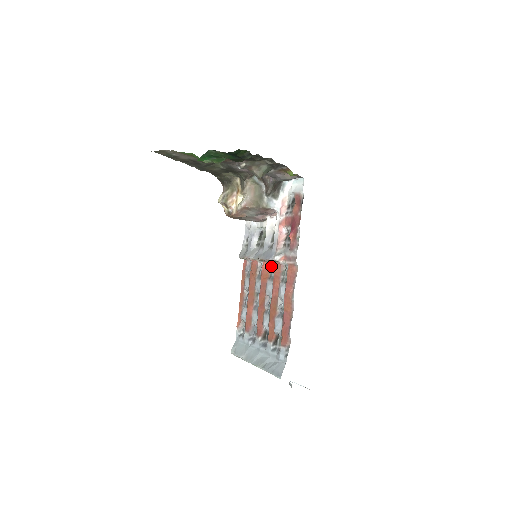
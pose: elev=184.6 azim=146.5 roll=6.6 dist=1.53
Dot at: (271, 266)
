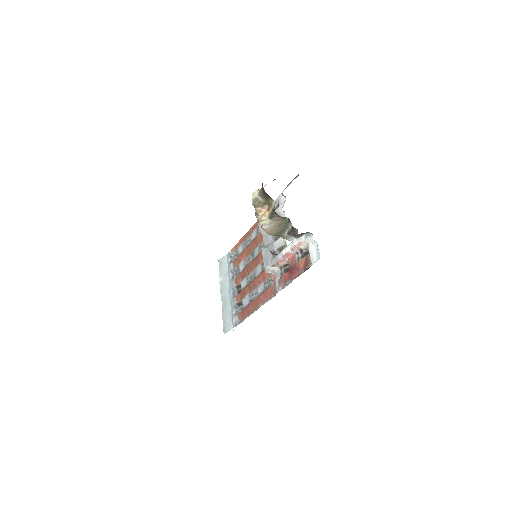
Dot at: occluded
